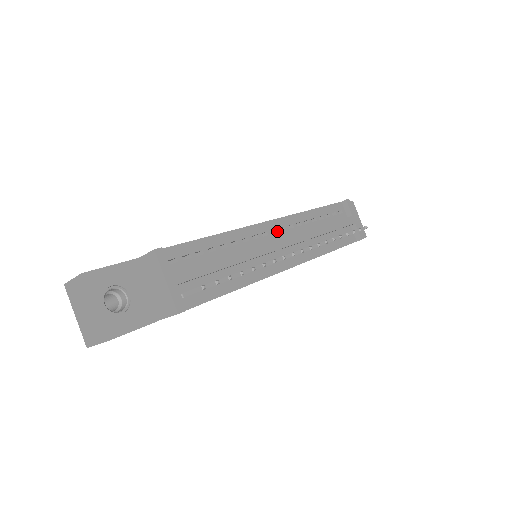
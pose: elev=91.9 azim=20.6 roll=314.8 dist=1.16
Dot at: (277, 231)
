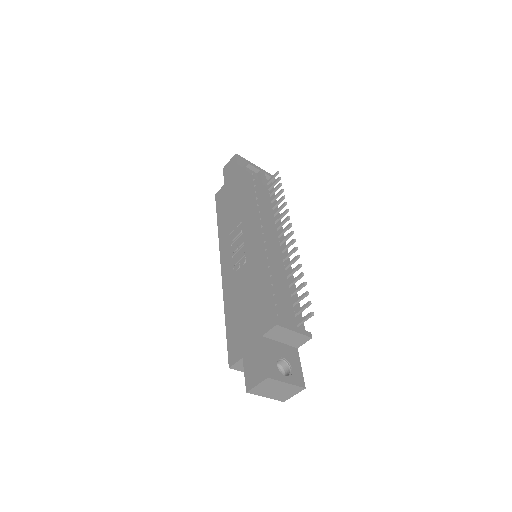
Dot at: (263, 233)
